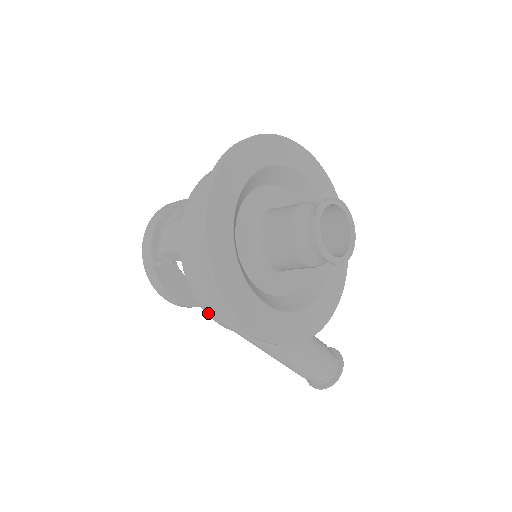
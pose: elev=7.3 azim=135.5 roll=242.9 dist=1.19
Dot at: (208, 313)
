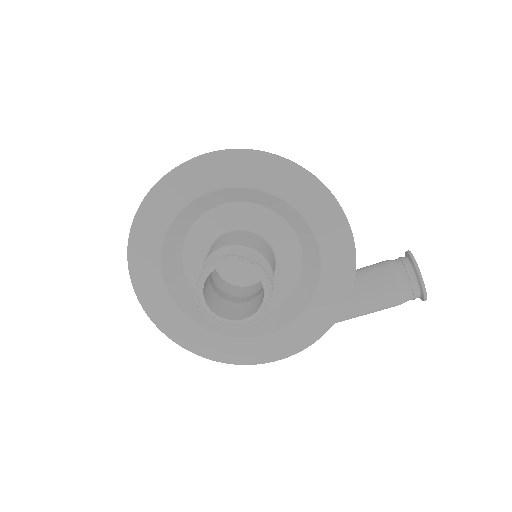
Dot at: occluded
